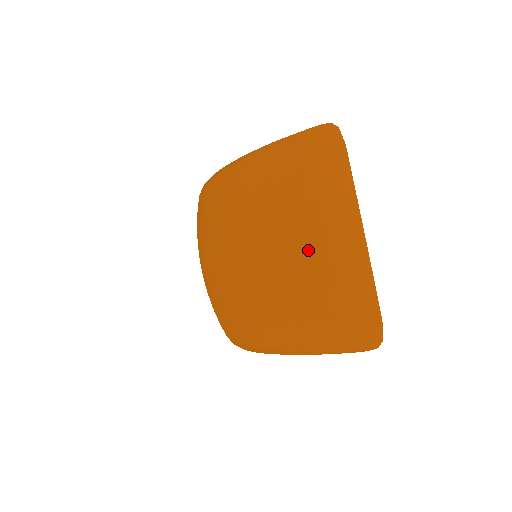
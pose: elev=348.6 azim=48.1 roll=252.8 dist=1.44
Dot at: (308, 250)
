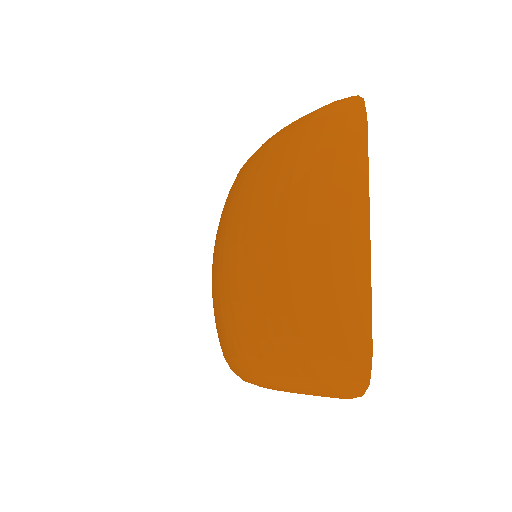
Dot at: (285, 237)
